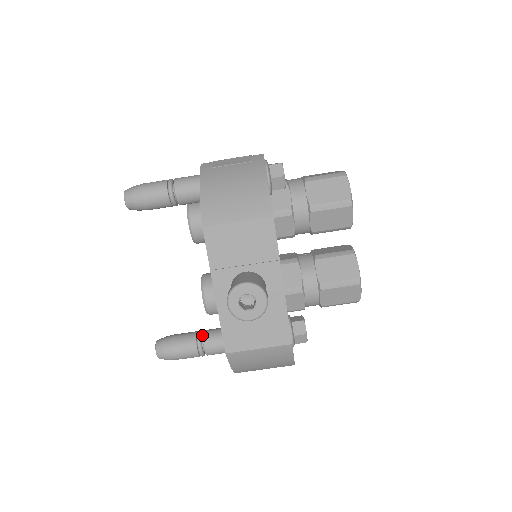
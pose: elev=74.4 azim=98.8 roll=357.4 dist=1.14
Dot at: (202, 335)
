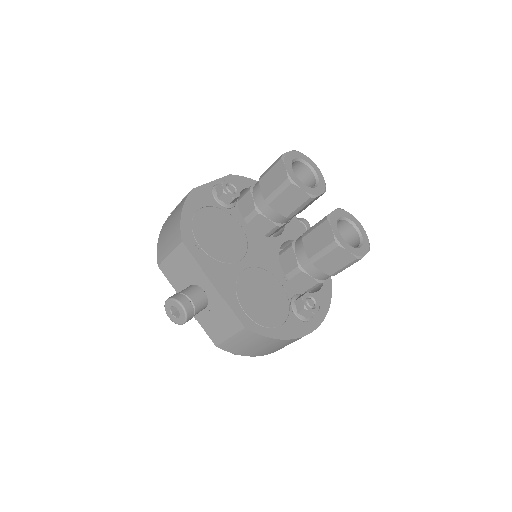
Dot at: occluded
